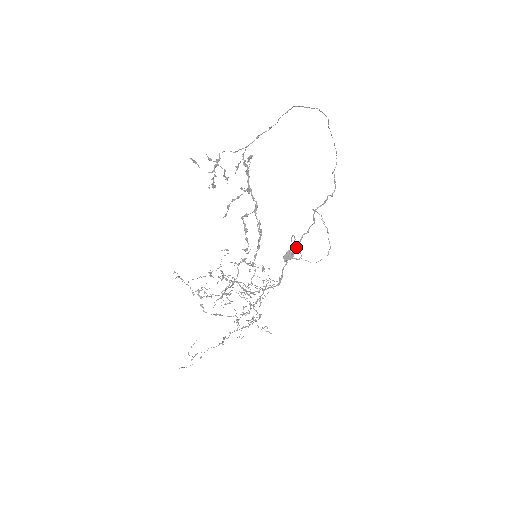
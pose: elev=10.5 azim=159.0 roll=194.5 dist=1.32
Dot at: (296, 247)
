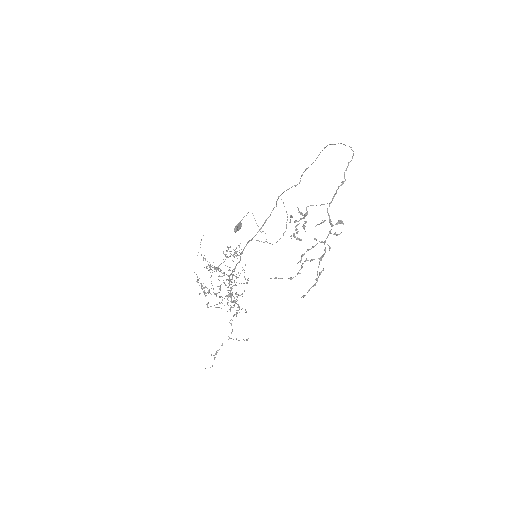
Dot at: (260, 229)
